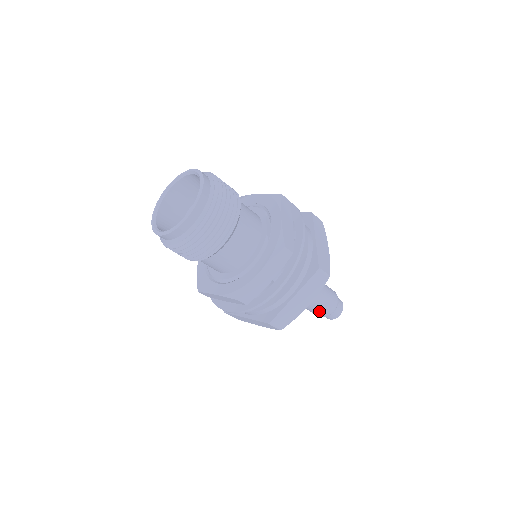
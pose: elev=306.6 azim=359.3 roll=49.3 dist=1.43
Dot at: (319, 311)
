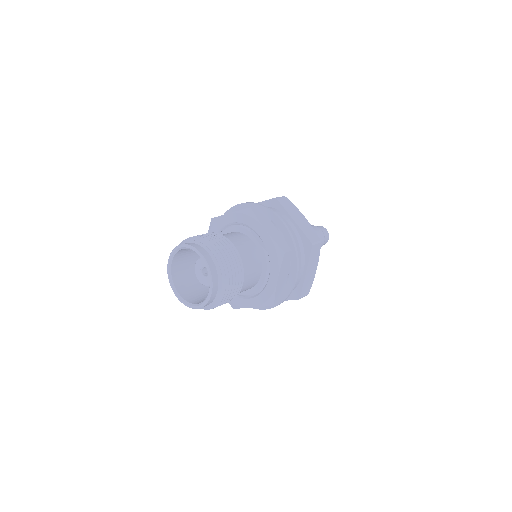
Dot at: occluded
